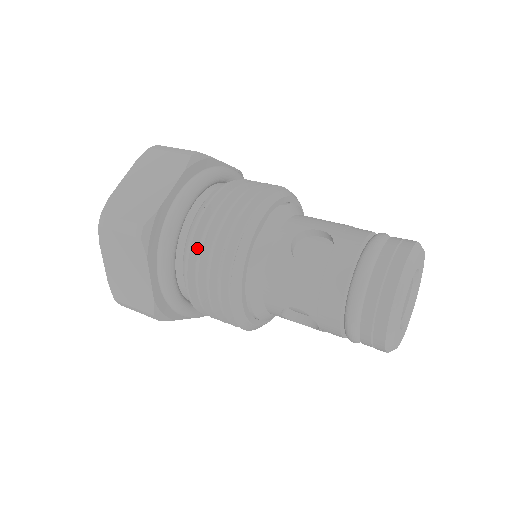
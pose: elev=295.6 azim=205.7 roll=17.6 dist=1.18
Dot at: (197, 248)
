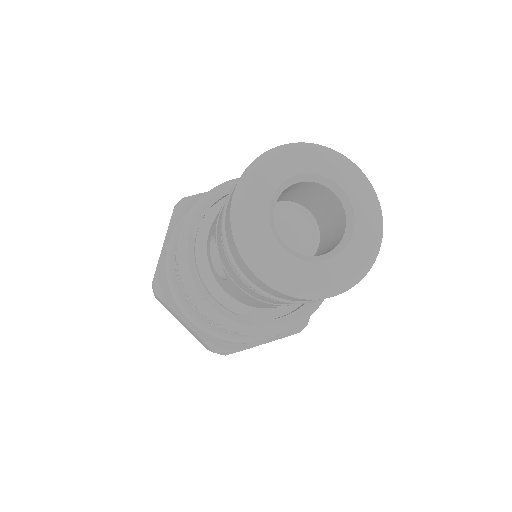
Dot at: occluded
